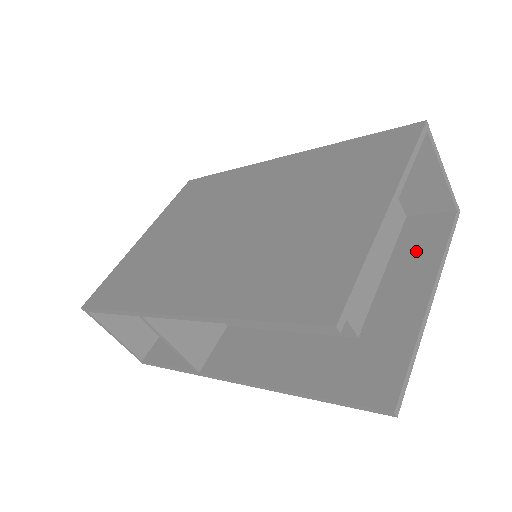
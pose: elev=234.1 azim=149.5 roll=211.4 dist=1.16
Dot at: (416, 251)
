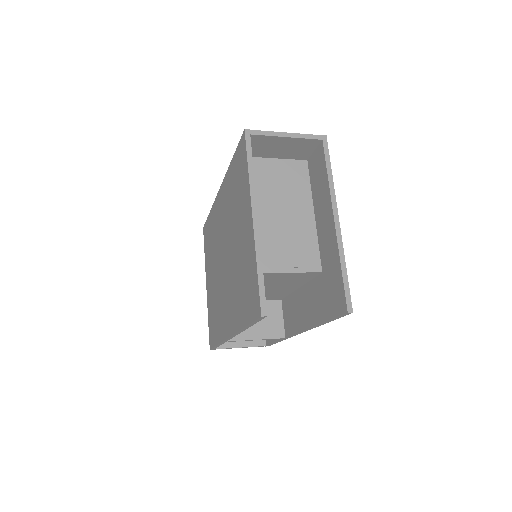
Dot at: (319, 188)
